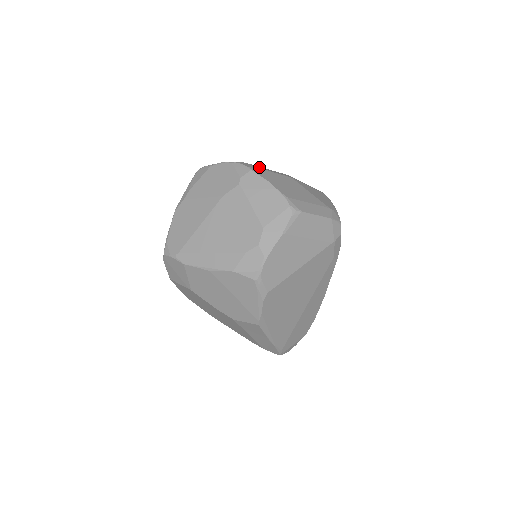
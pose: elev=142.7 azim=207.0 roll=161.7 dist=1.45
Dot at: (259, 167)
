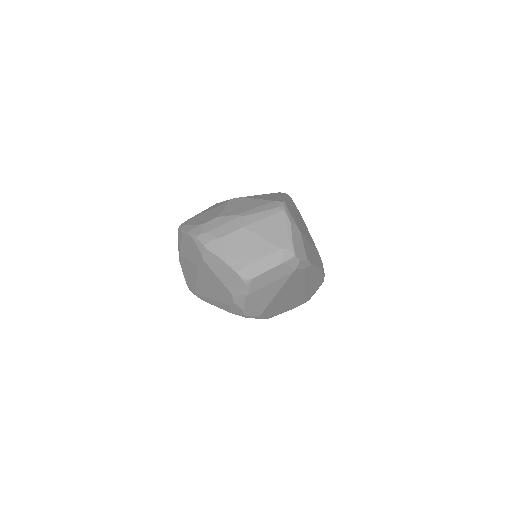
Dot at: (213, 235)
